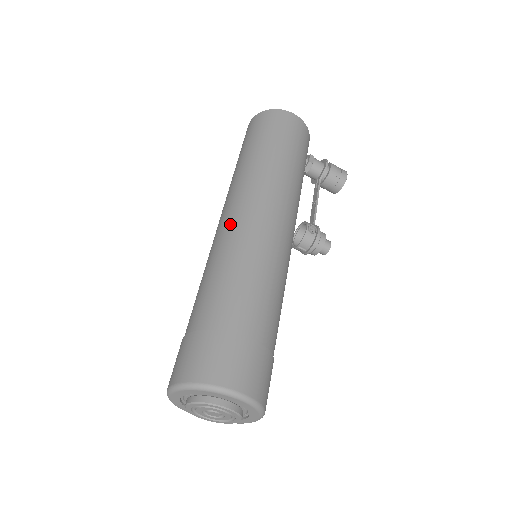
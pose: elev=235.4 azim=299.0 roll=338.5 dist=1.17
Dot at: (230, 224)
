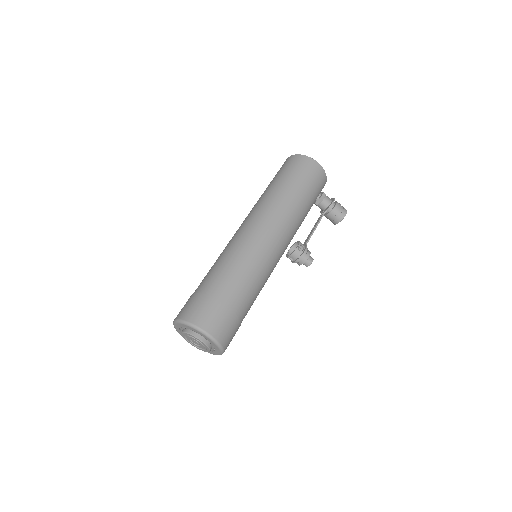
Dot at: (243, 232)
